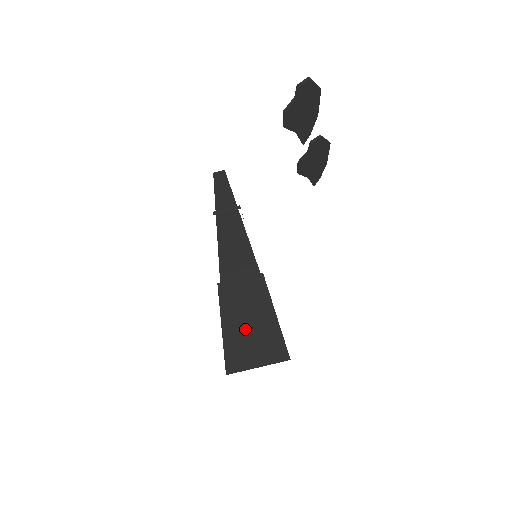
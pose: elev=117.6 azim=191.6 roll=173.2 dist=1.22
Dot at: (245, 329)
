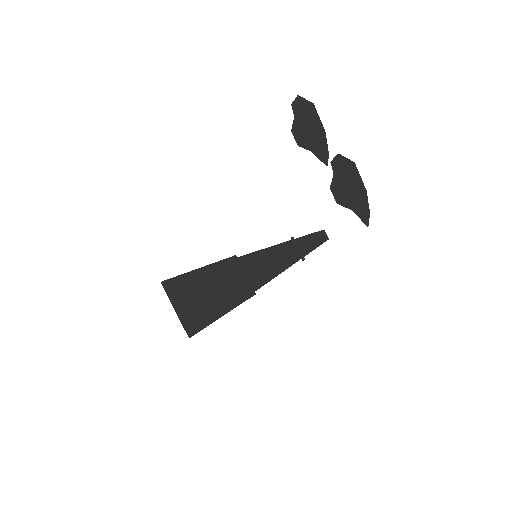
Dot at: occluded
